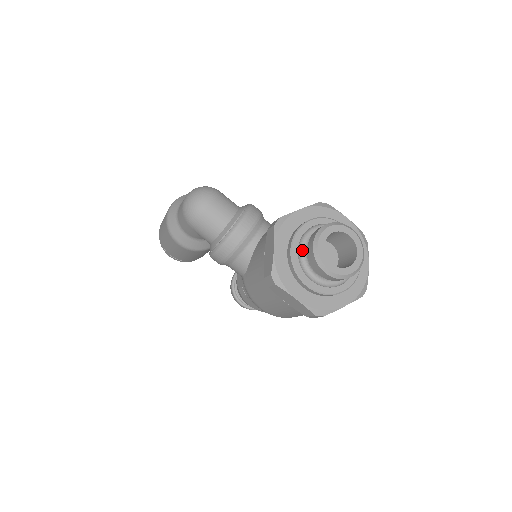
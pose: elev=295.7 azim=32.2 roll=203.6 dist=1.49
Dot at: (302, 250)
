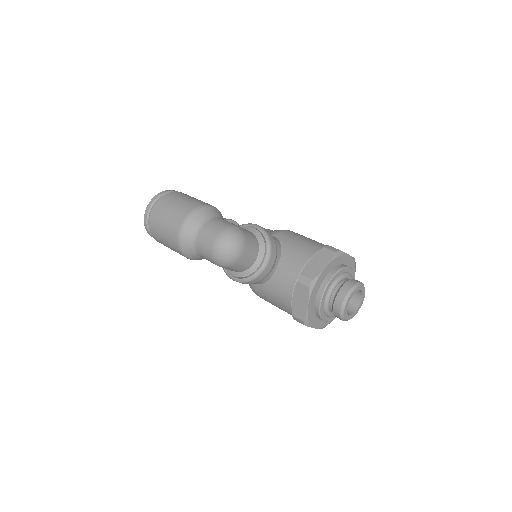
Dot at: (328, 304)
